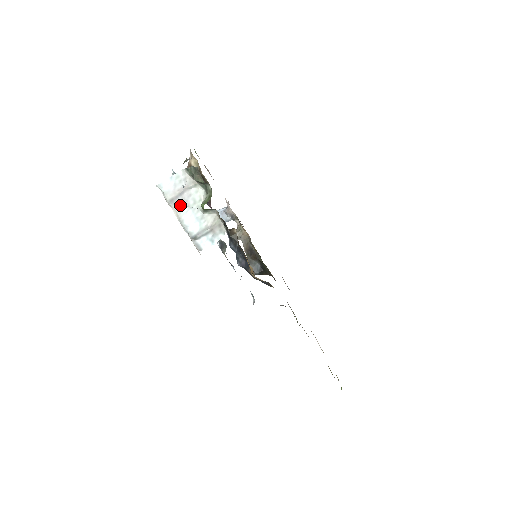
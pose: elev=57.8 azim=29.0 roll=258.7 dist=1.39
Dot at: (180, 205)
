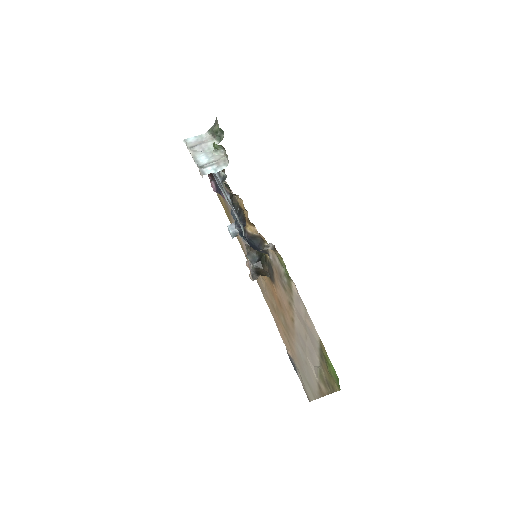
Dot at: (197, 150)
